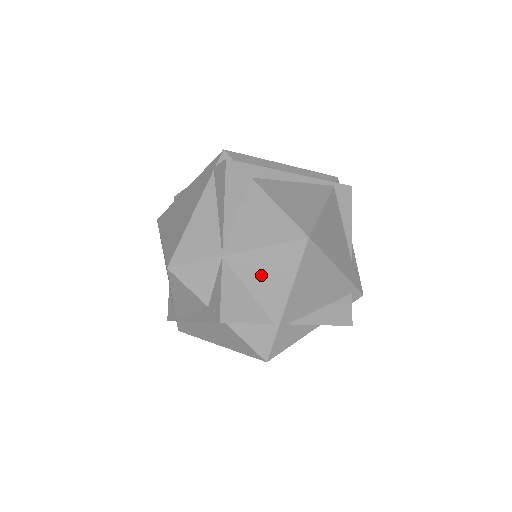
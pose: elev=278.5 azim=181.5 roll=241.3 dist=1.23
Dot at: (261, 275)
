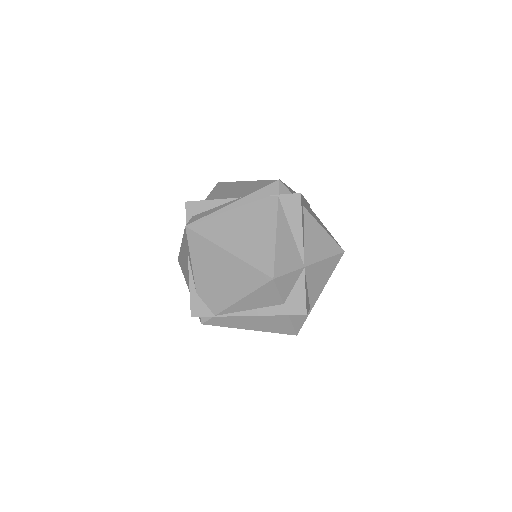
Dot at: (317, 278)
